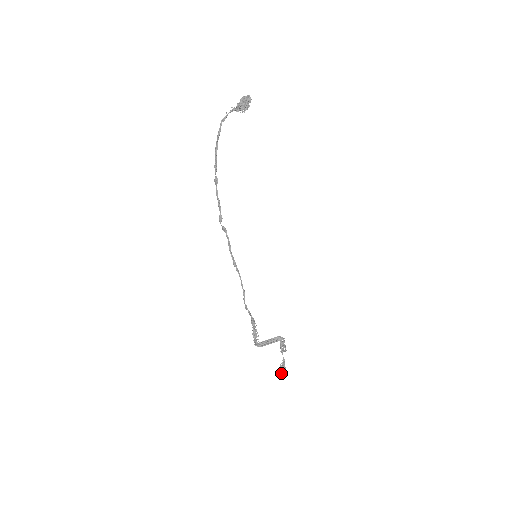
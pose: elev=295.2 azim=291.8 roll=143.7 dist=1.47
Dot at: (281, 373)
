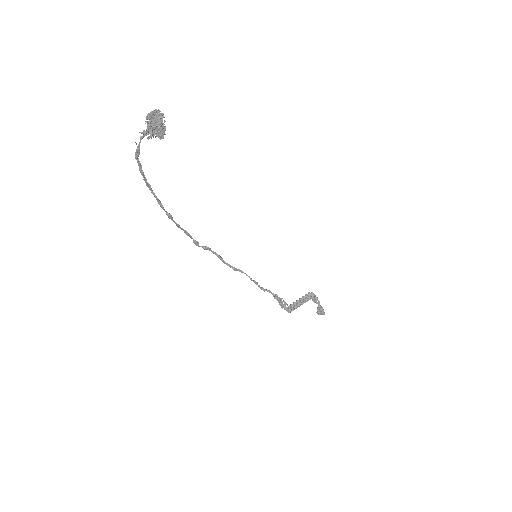
Dot at: occluded
